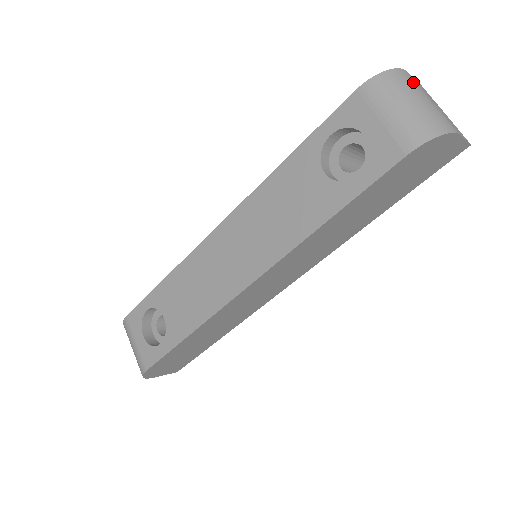
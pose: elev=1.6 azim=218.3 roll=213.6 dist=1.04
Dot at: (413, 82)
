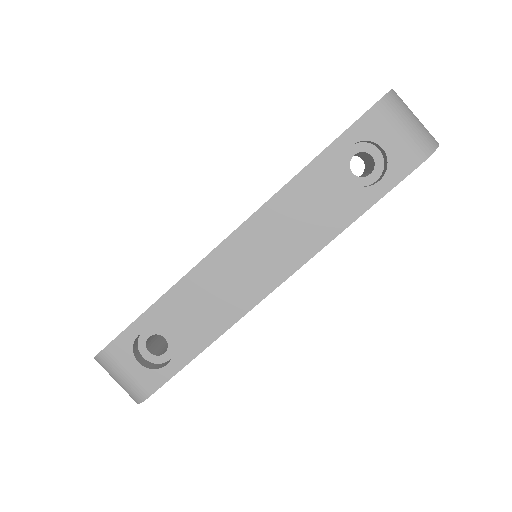
Dot at: occluded
